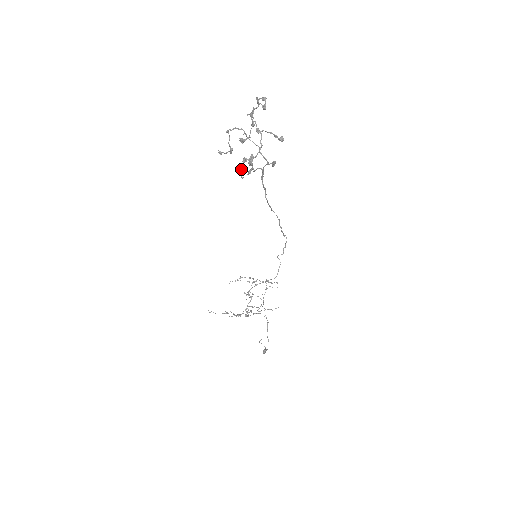
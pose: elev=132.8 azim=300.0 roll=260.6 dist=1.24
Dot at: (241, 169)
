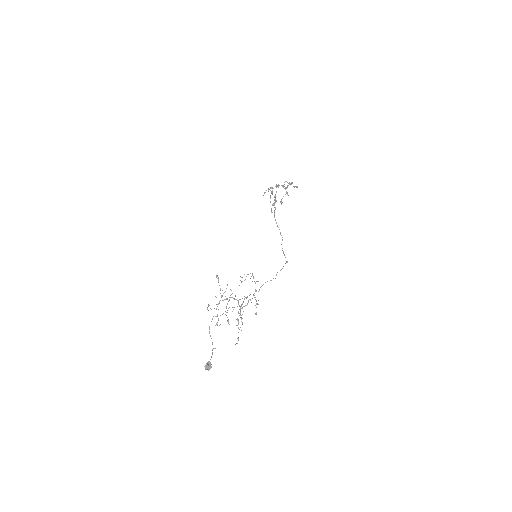
Dot at: (265, 192)
